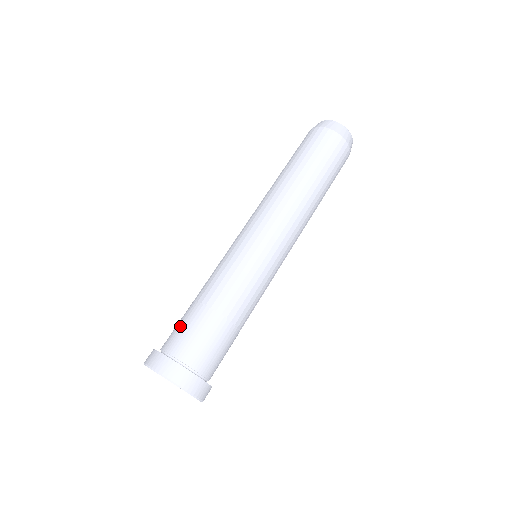
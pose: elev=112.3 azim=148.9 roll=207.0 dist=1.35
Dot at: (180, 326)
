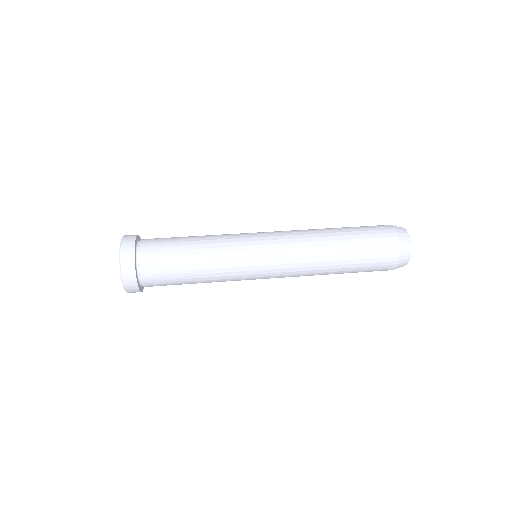
Dot at: occluded
